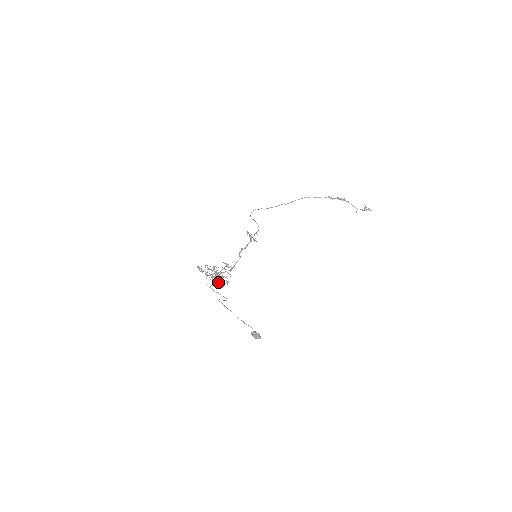
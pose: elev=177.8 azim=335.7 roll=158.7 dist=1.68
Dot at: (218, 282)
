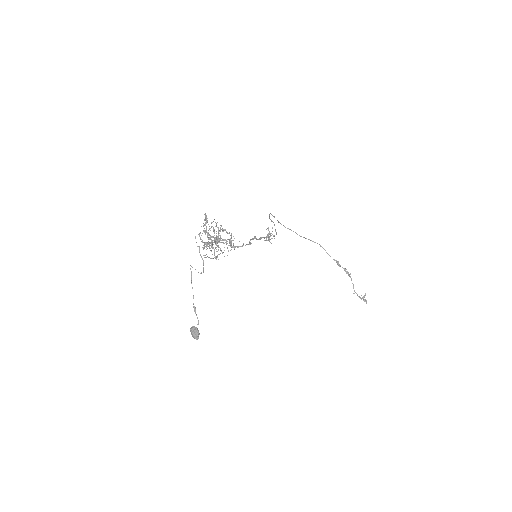
Dot at: occluded
